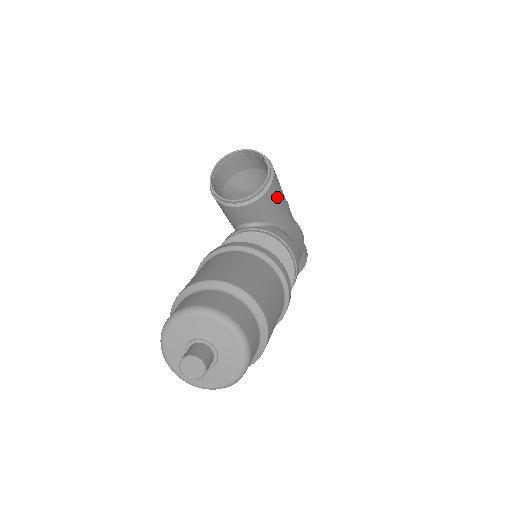
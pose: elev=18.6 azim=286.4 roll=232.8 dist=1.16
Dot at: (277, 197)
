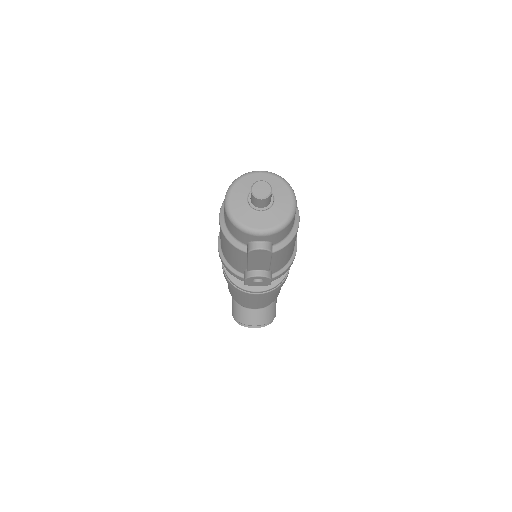
Dot at: occluded
